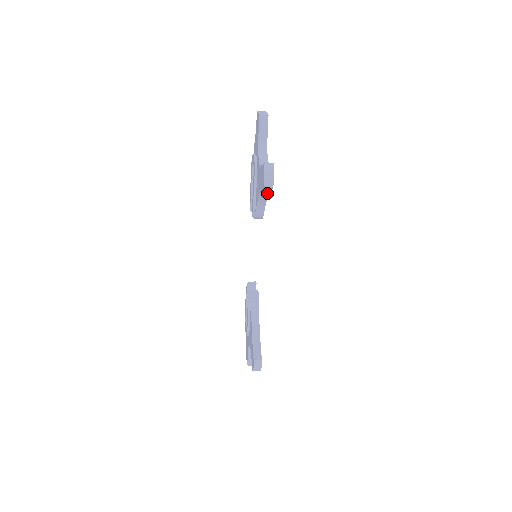
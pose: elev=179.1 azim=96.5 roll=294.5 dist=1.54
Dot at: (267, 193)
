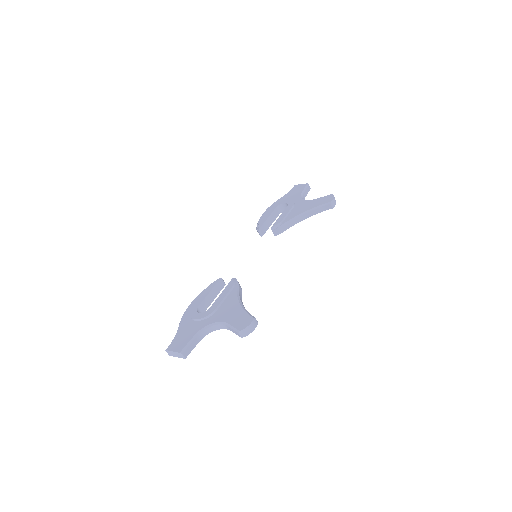
Dot at: (313, 214)
